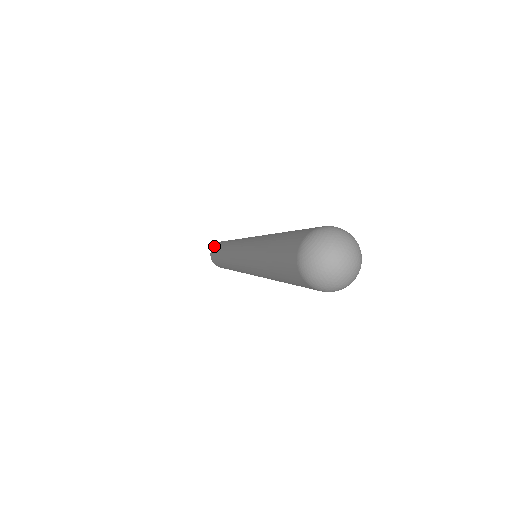
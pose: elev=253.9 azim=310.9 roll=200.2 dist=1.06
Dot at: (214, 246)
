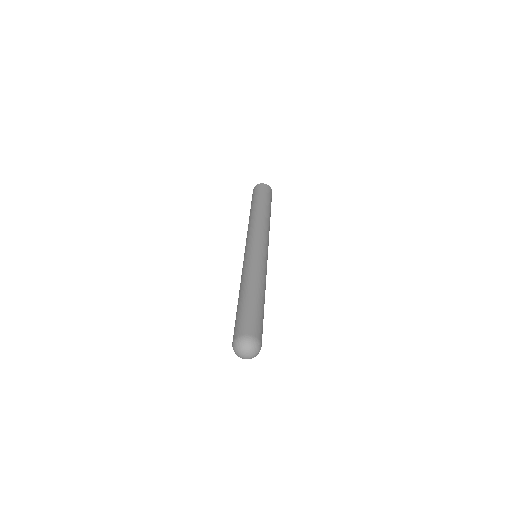
Dot at: occluded
